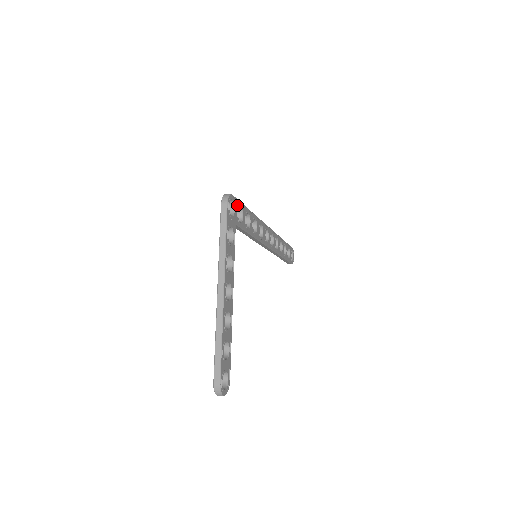
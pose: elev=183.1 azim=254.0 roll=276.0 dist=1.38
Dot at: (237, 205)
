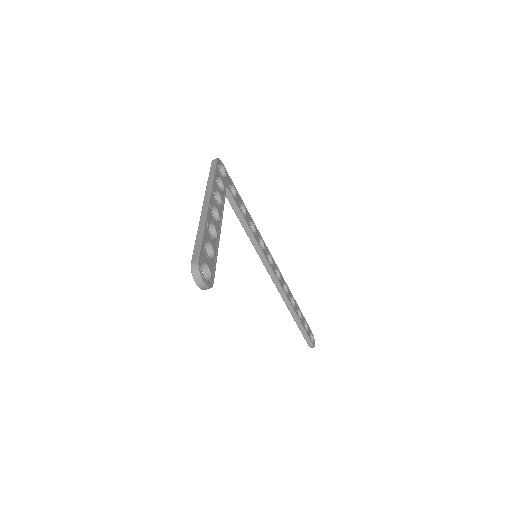
Dot at: (229, 180)
